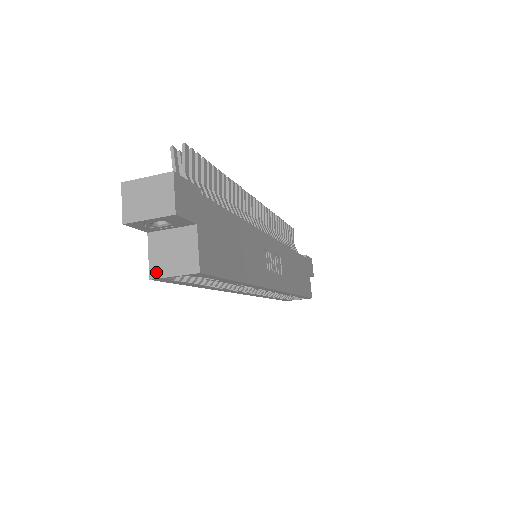
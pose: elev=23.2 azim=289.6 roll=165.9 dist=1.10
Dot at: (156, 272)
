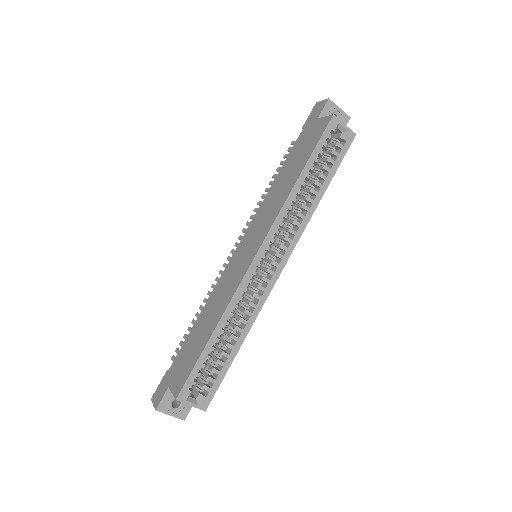
Dot at: (335, 118)
